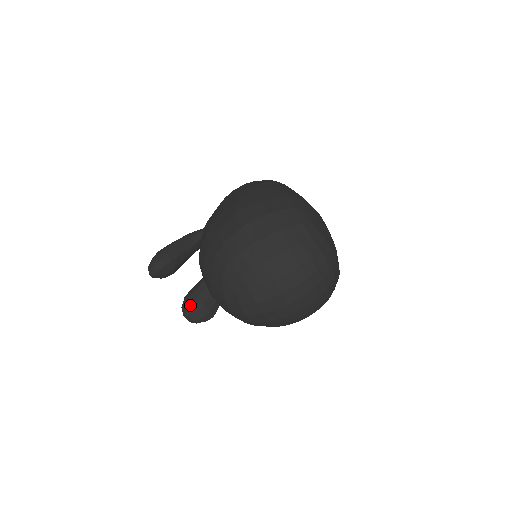
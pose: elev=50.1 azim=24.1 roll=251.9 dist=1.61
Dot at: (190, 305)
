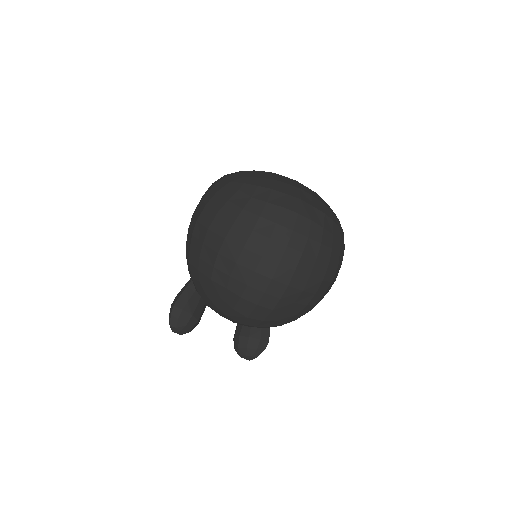
Dot at: (238, 343)
